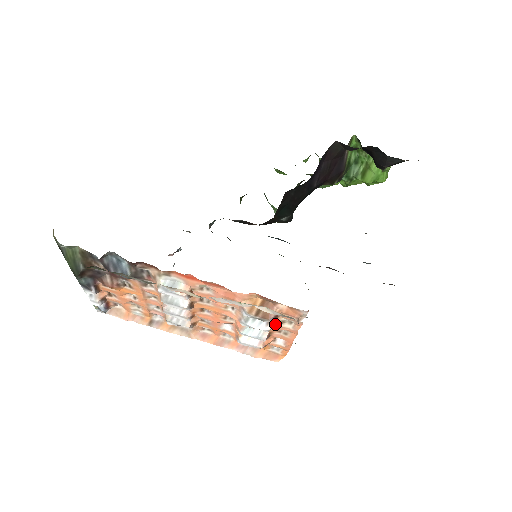
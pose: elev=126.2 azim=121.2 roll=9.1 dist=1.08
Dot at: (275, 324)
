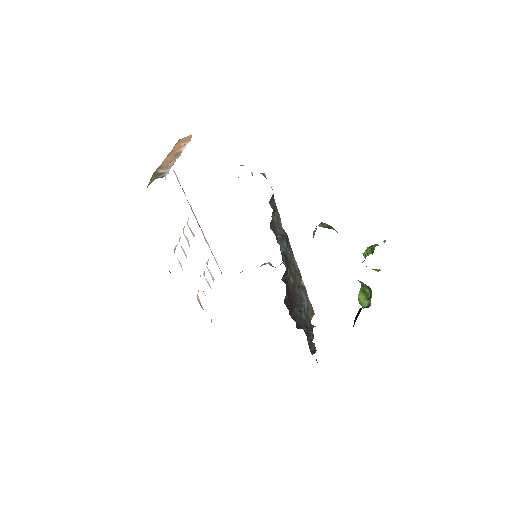
Dot at: occluded
